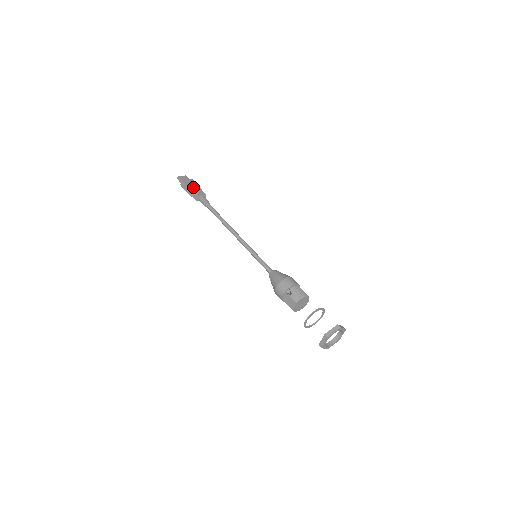
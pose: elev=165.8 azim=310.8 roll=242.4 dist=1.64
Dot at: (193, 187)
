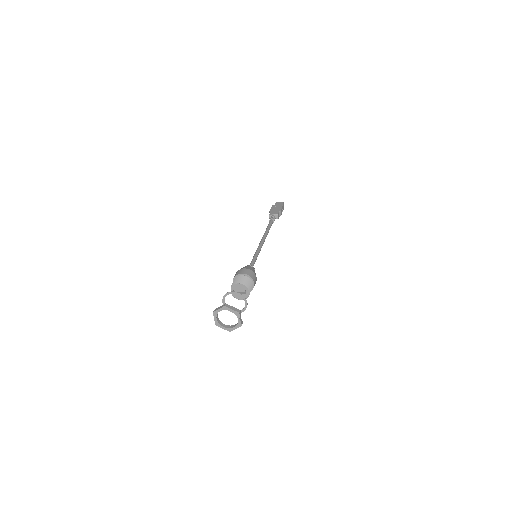
Dot at: (275, 209)
